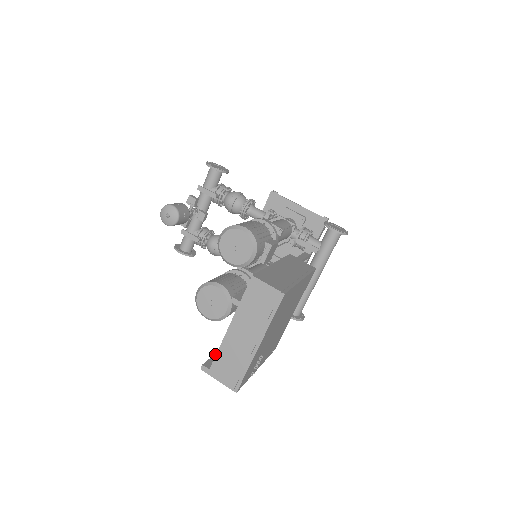
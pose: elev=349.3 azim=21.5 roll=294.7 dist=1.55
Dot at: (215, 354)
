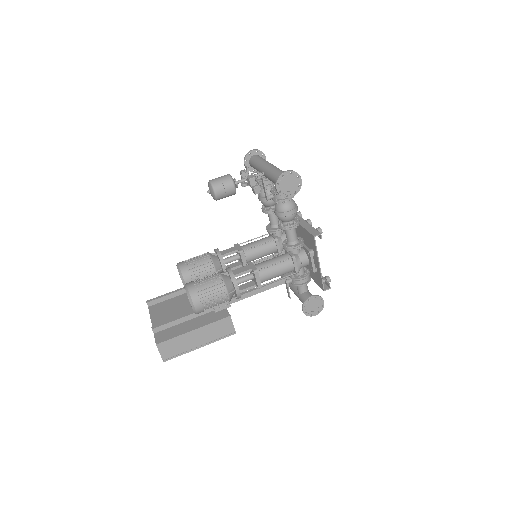
Dot at: (163, 297)
